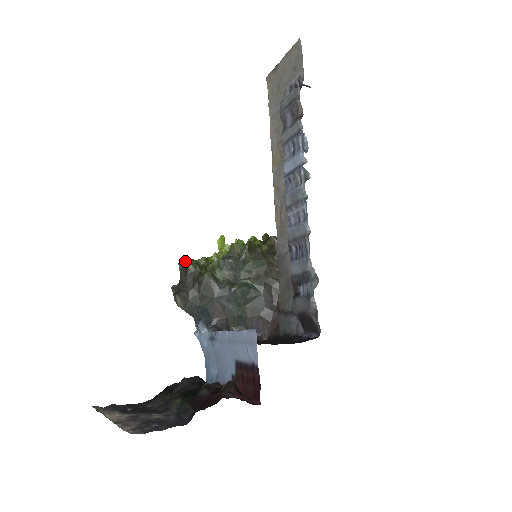
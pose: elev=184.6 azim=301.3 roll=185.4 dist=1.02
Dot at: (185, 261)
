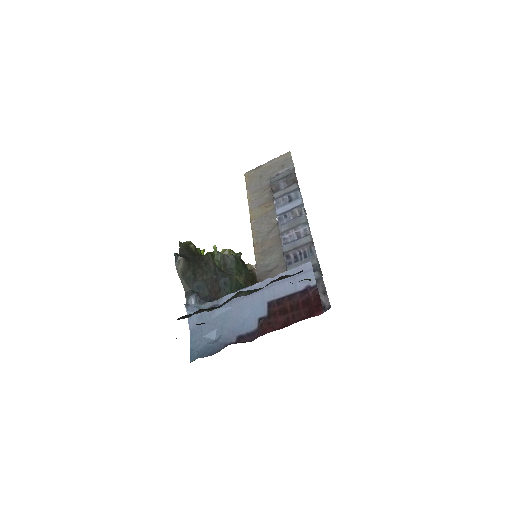
Dot at: (187, 241)
